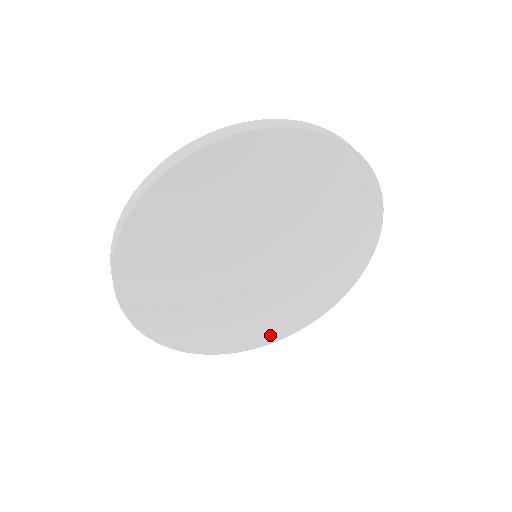
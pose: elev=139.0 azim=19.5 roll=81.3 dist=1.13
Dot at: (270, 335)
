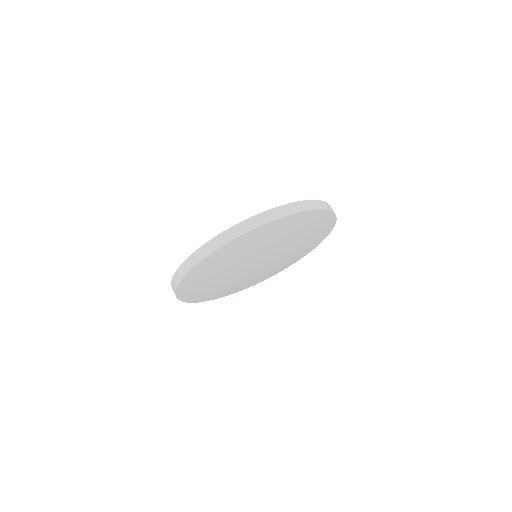
Dot at: occluded
